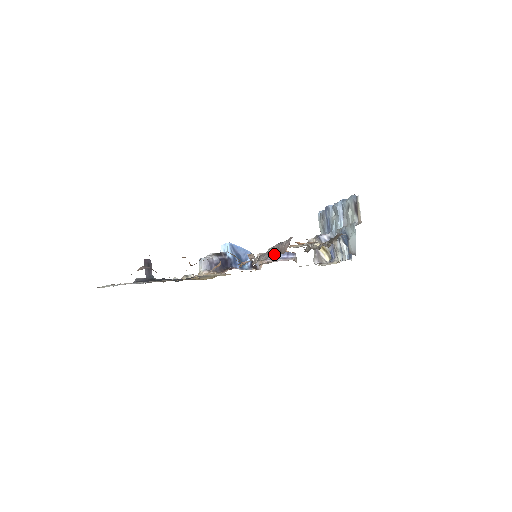
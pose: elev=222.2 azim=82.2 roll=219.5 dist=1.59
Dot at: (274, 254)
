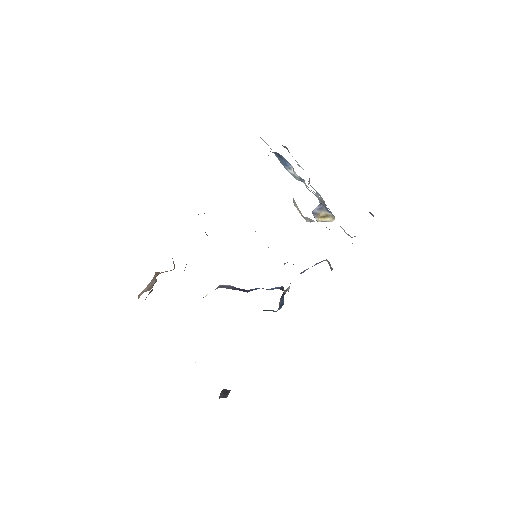
Dot at: occluded
